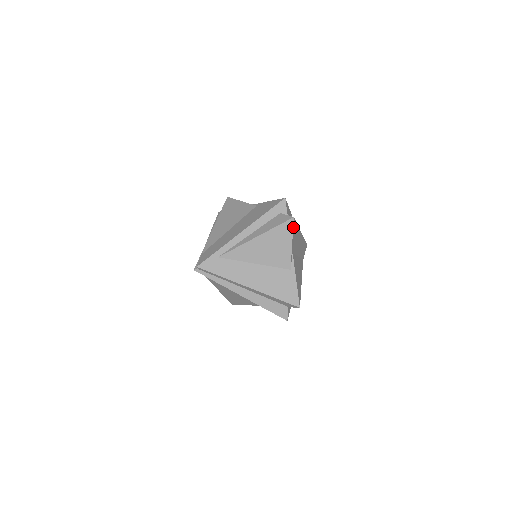
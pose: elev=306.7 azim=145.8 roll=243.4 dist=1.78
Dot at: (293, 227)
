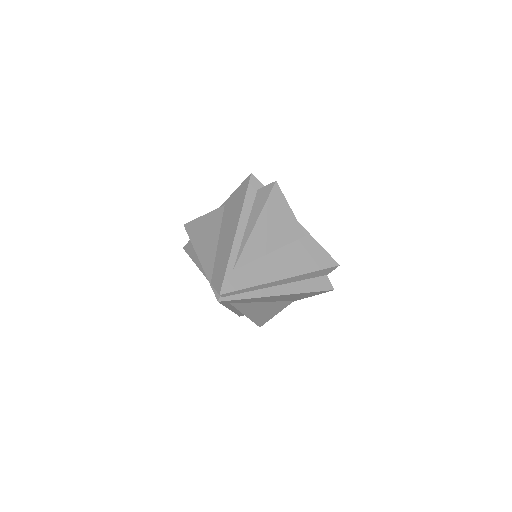
Dot at: (281, 192)
